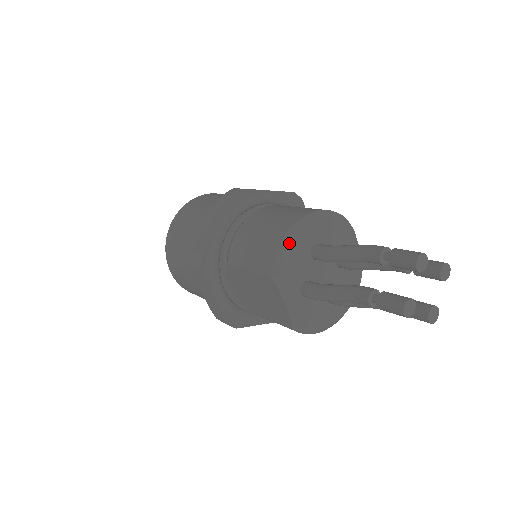
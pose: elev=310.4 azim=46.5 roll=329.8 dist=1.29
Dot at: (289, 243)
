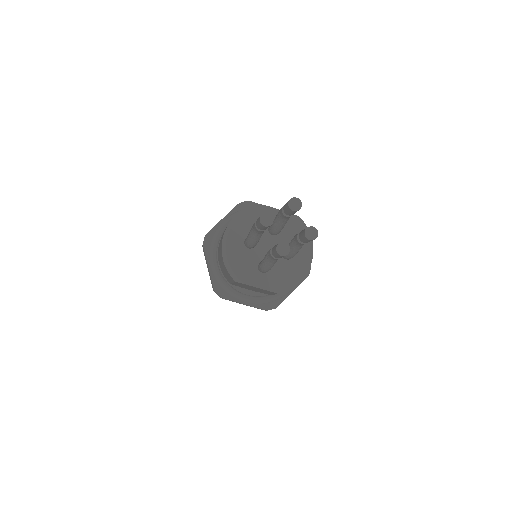
Dot at: (226, 256)
